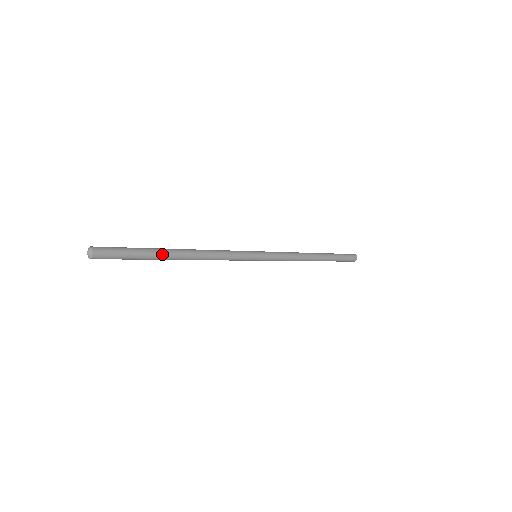
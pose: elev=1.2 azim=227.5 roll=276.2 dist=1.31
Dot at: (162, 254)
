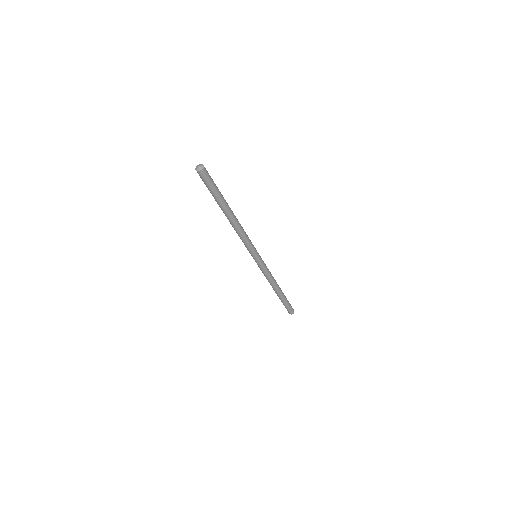
Dot at: (224, 206)
